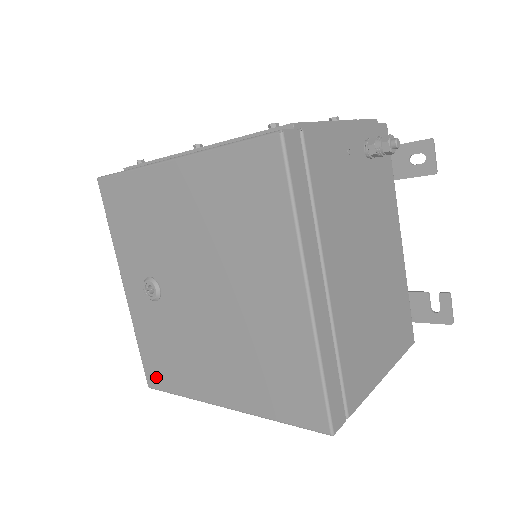
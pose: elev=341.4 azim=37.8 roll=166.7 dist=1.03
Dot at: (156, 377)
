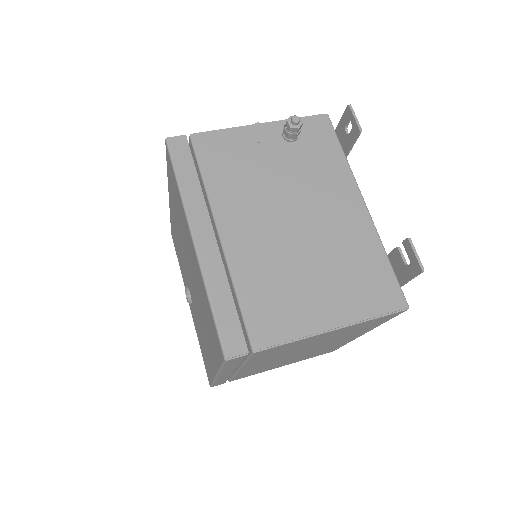
Dot at: occluded
